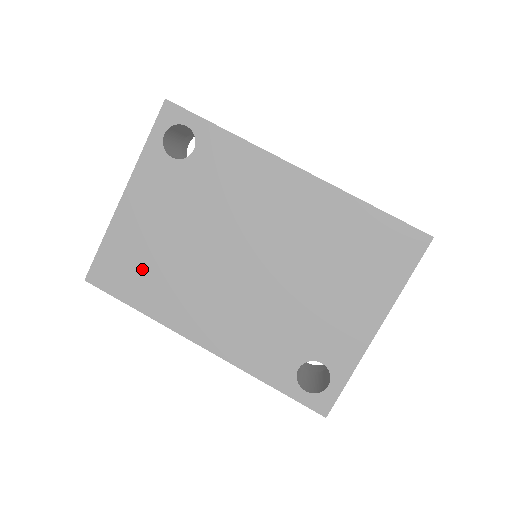
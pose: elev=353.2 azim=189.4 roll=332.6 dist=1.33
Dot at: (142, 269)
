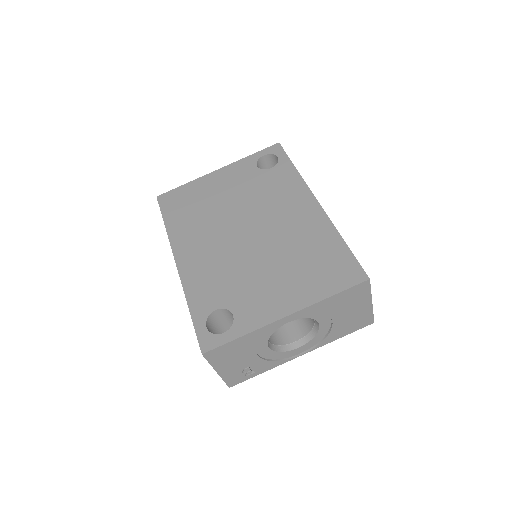
Dot at: (189, 206)
